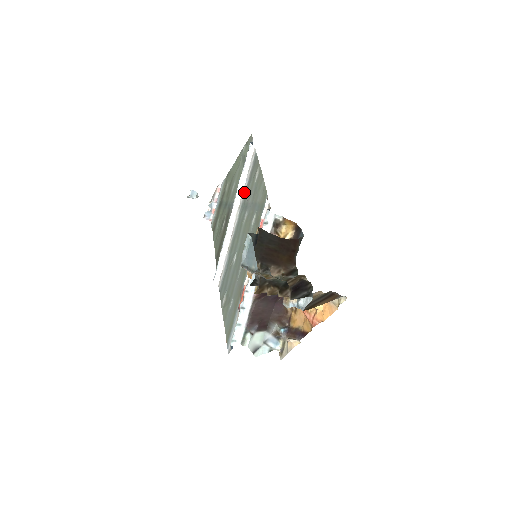
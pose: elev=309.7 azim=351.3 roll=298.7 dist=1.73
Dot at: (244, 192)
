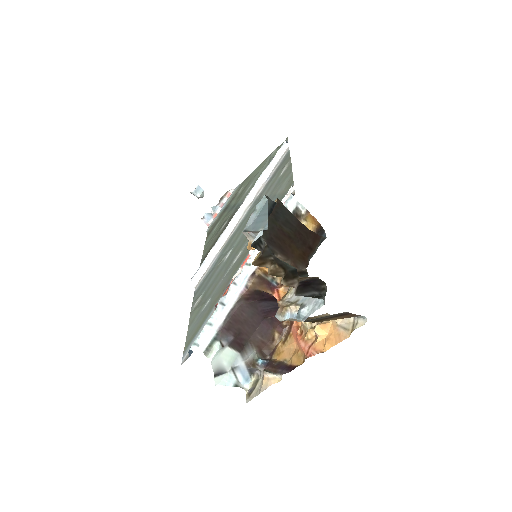
Dot at: (262, 188)
